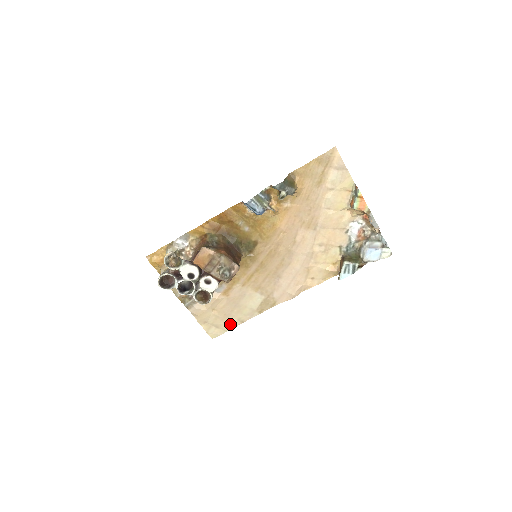
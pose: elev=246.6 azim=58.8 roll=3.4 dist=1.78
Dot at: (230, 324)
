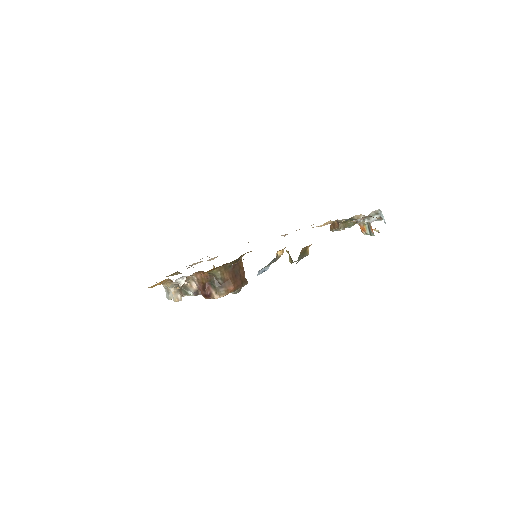
Dot at: occluded
